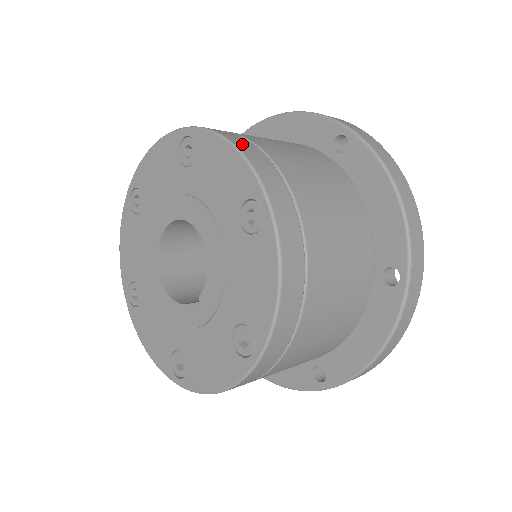
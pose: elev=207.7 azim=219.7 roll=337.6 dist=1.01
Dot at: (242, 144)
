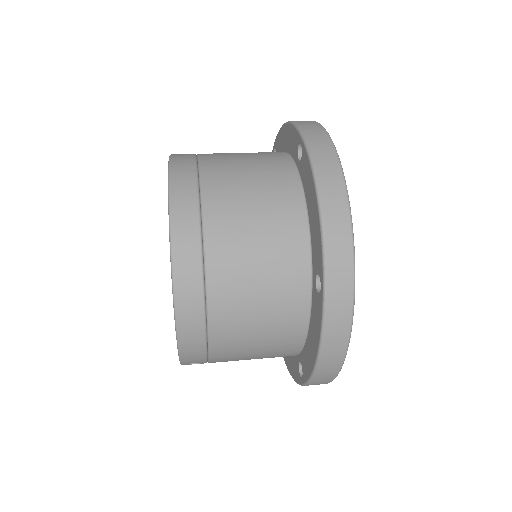
Dot at: (179, 168)
